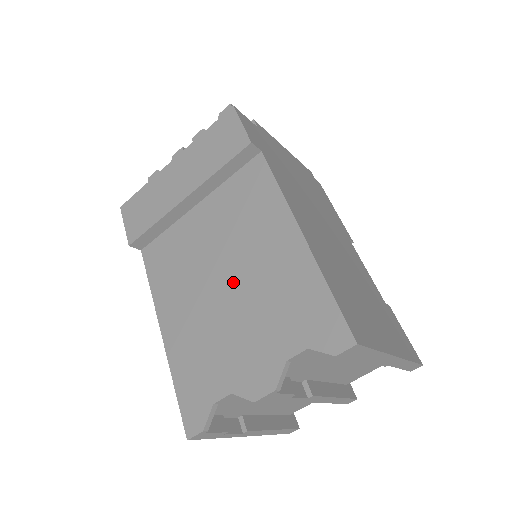
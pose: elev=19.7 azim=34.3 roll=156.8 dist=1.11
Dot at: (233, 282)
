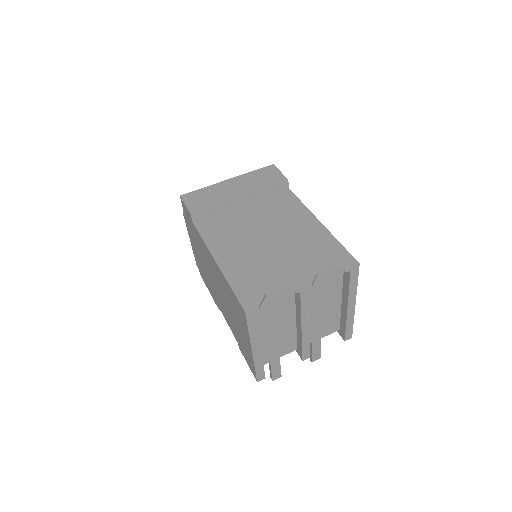
Dot at: (275, 239)
